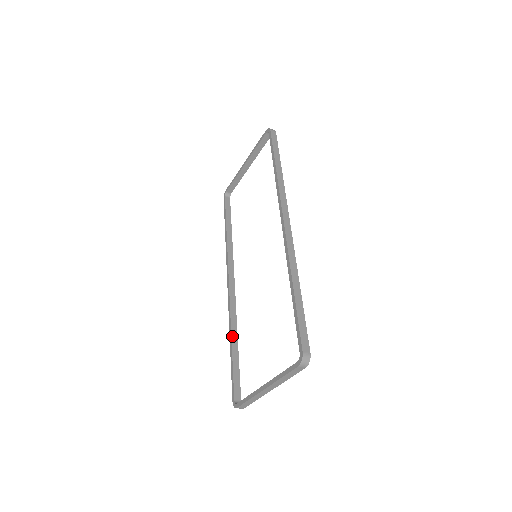
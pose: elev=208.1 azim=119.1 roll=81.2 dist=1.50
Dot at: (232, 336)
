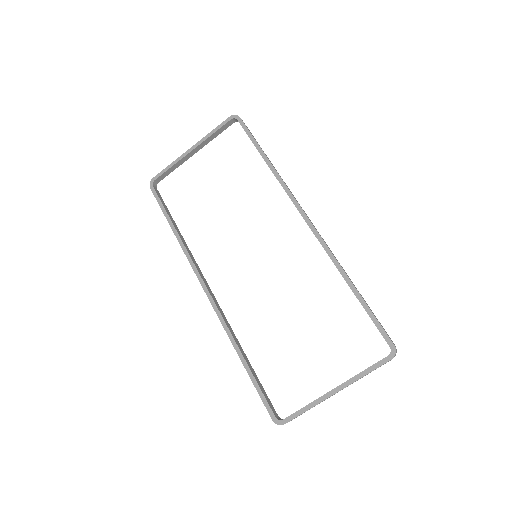
Dot at: (240, 349)
